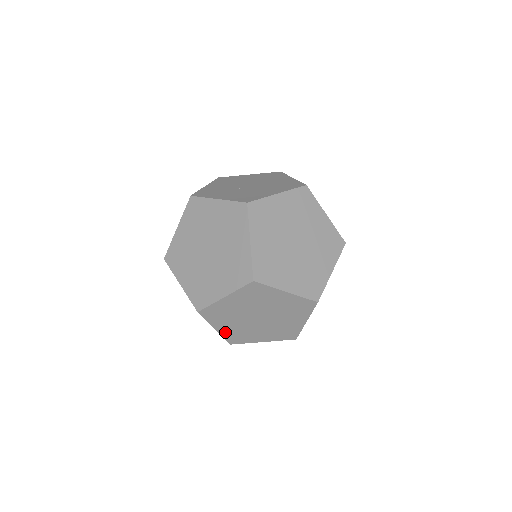
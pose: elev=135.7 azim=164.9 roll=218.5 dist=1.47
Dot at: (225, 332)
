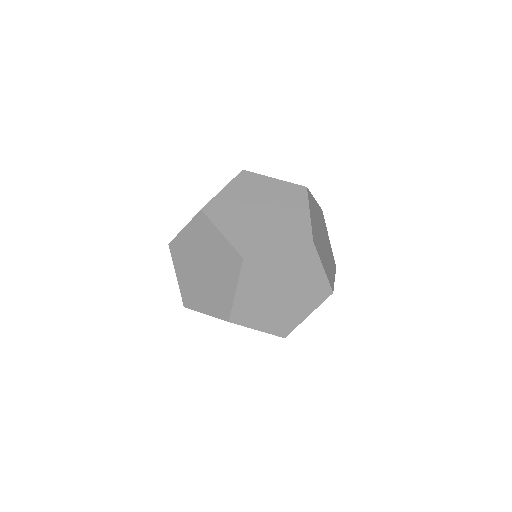
Dot at: occluded
